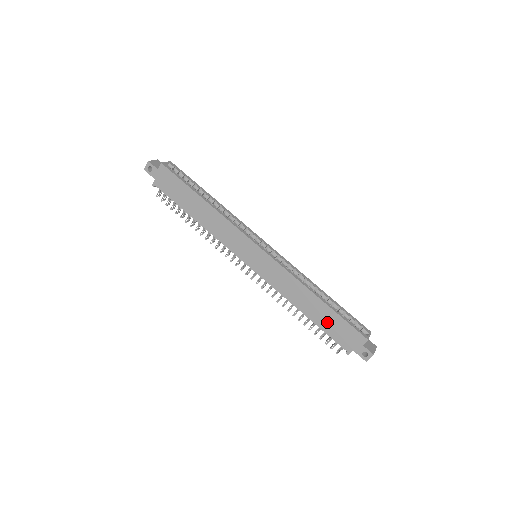
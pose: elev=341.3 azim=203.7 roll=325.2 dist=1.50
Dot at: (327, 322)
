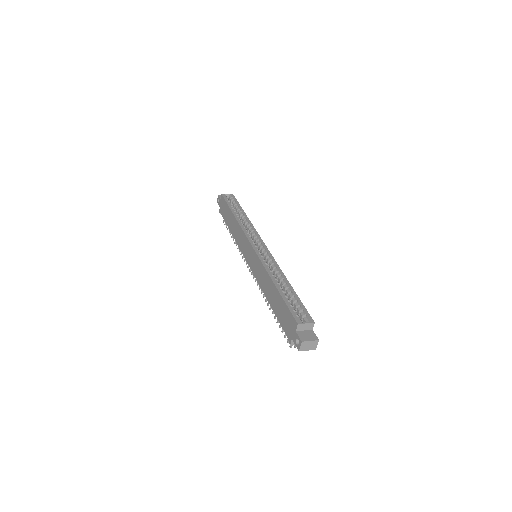
Dot at: (279, 309)
